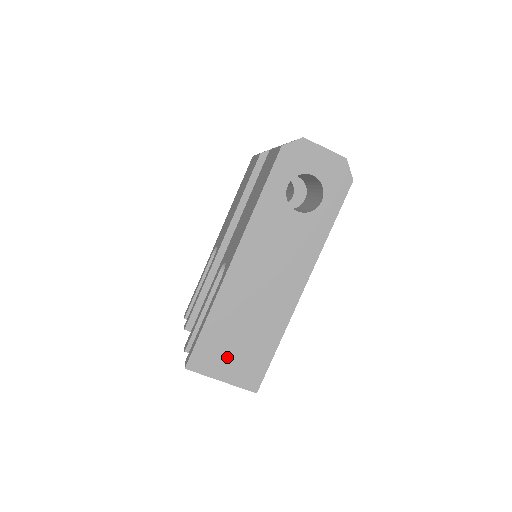
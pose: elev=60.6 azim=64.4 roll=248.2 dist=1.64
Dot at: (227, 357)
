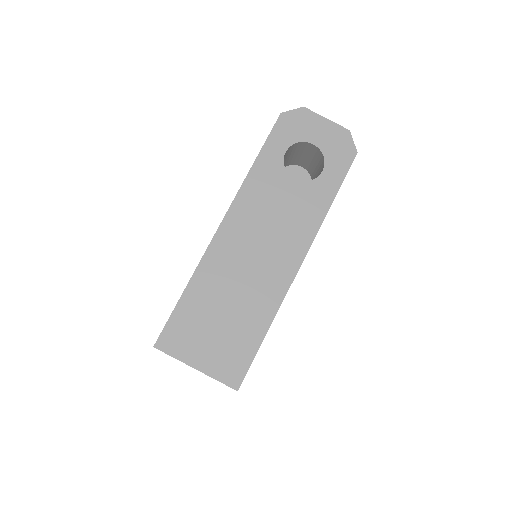
Dot at: (205, 338)
